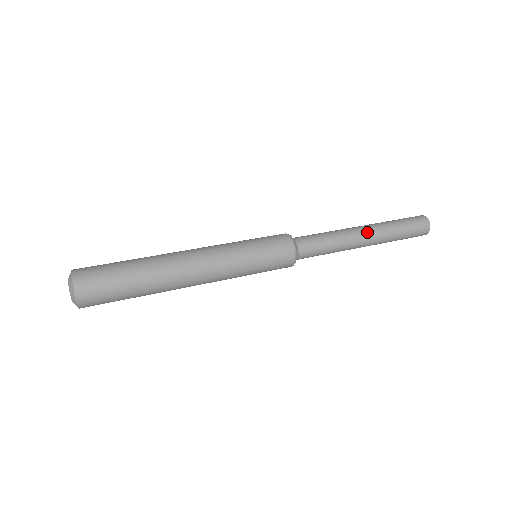
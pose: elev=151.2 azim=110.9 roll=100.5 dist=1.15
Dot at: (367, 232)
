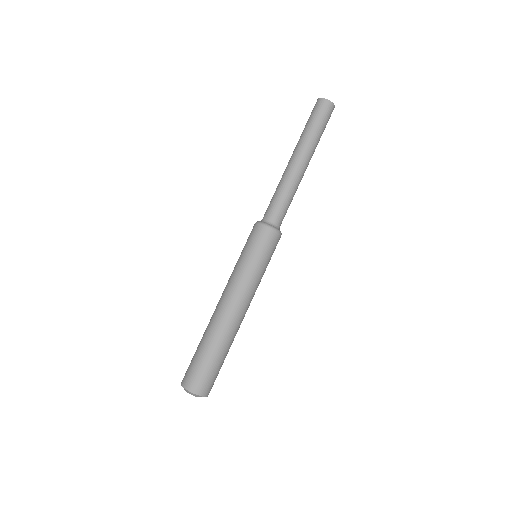
Dot at: (300, 161)
